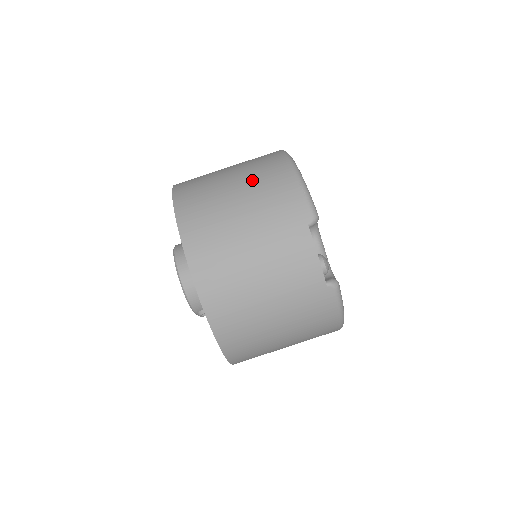
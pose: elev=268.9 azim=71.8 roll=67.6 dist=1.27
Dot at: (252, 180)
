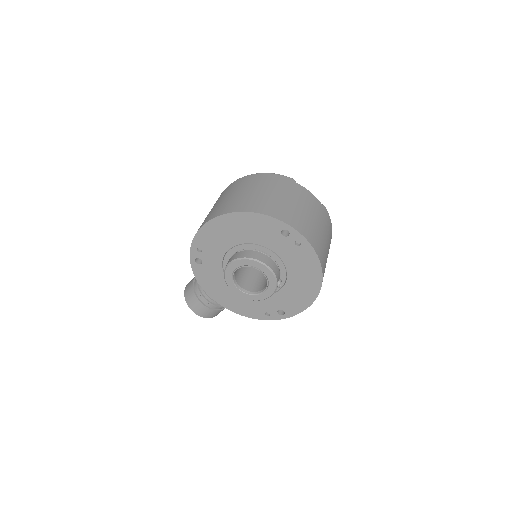
Dot at: (251, 185)
